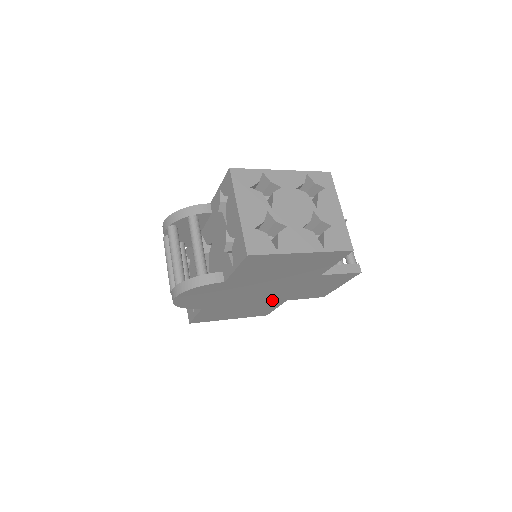
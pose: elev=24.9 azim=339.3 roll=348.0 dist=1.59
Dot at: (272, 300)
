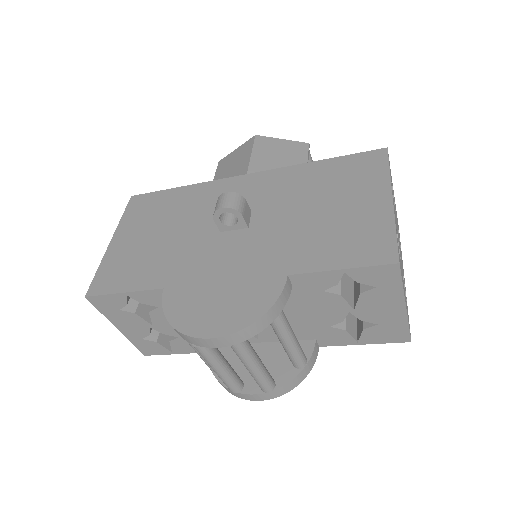
Dot at: occluded
